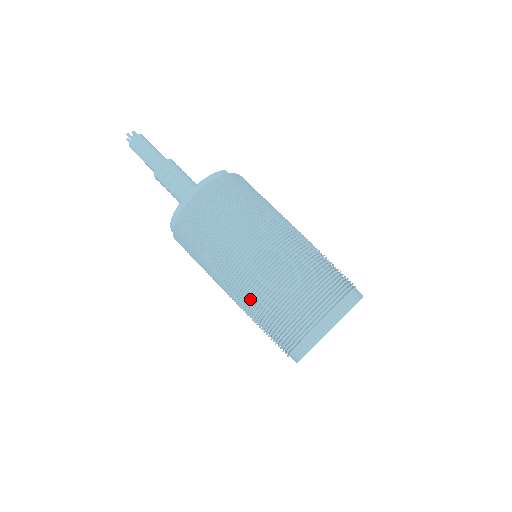
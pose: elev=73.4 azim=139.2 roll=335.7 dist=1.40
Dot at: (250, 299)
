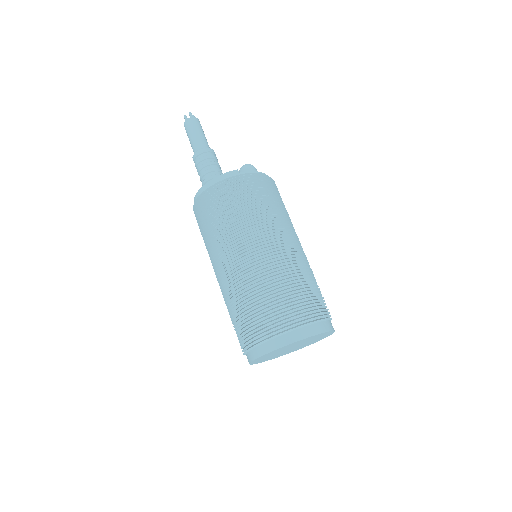
Dot at: occluded
